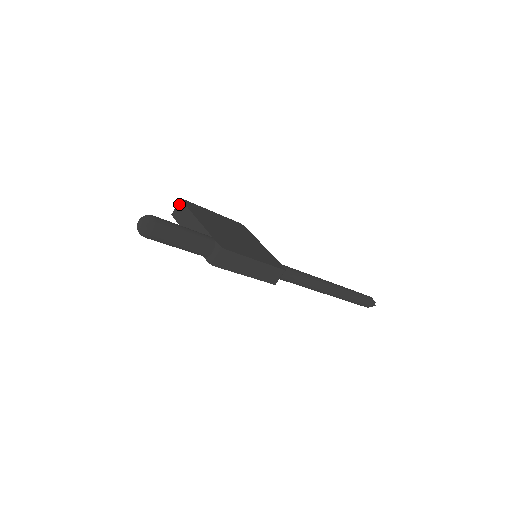
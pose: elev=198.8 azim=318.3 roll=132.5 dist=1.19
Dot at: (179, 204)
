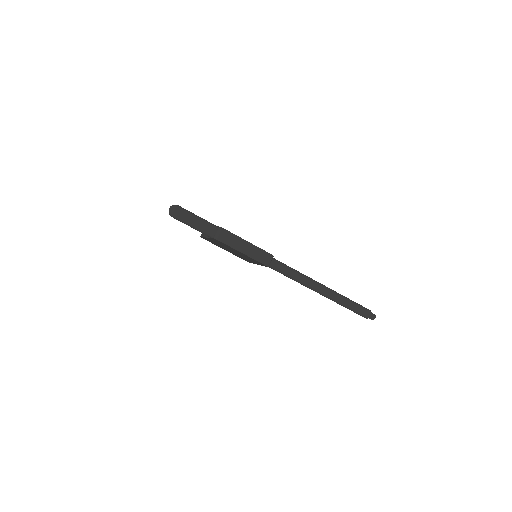
Dot at: occluded
